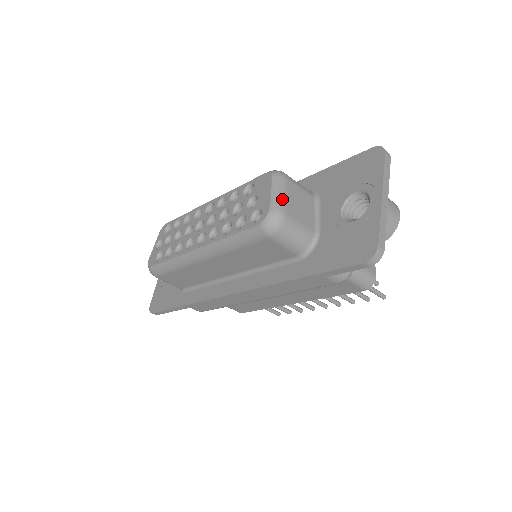
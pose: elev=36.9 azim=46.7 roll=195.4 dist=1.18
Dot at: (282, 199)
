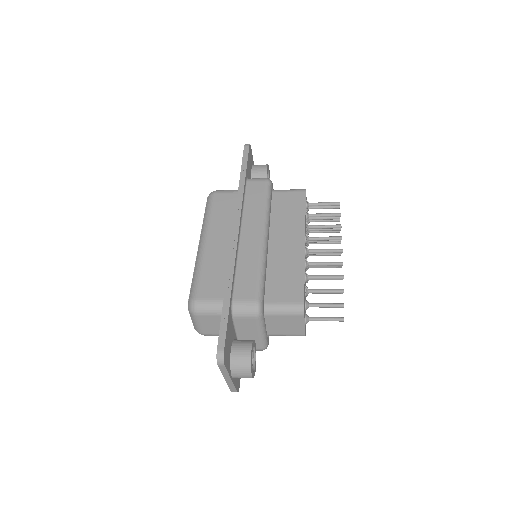
Dot at: (198, 327)
